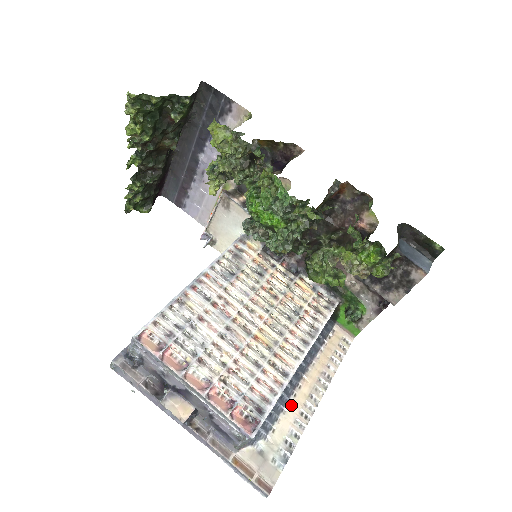
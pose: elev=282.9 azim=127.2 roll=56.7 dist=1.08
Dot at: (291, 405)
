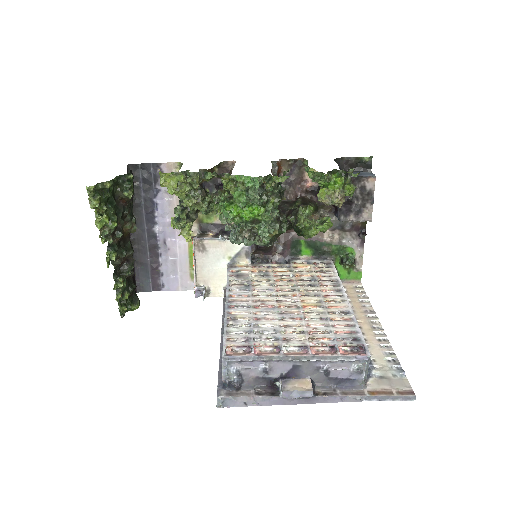
Dot at: (367, 340)
